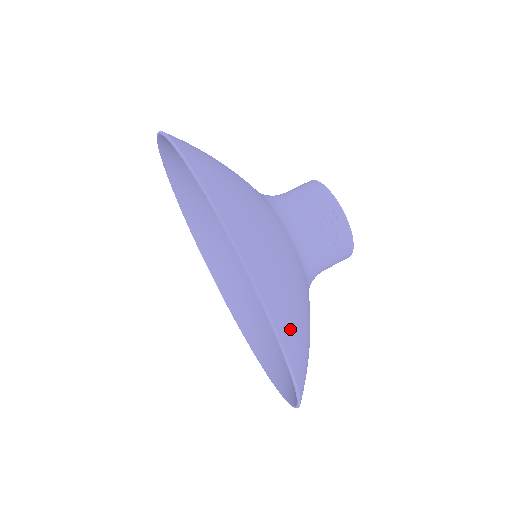
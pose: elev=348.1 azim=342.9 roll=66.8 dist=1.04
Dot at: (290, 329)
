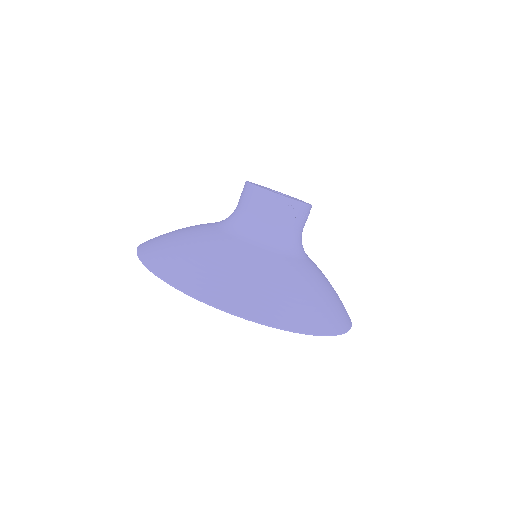
Dot at: (345, 314)
